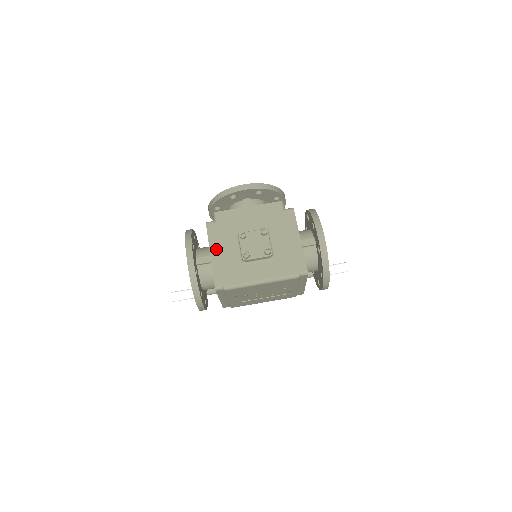
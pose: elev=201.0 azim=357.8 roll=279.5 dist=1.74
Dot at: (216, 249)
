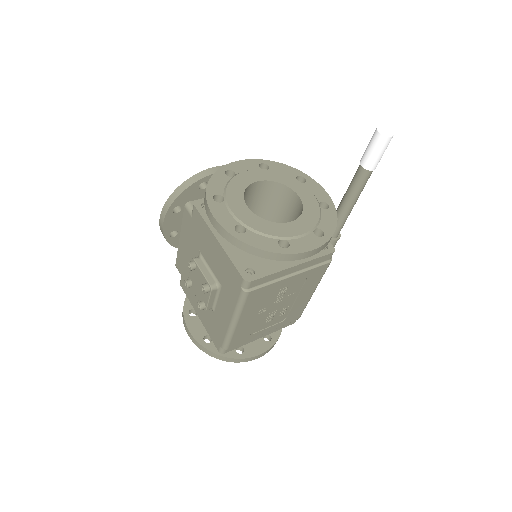
Dot at: (197, 308)
